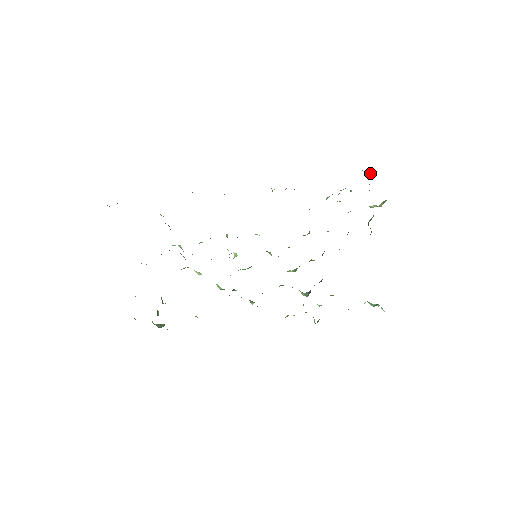
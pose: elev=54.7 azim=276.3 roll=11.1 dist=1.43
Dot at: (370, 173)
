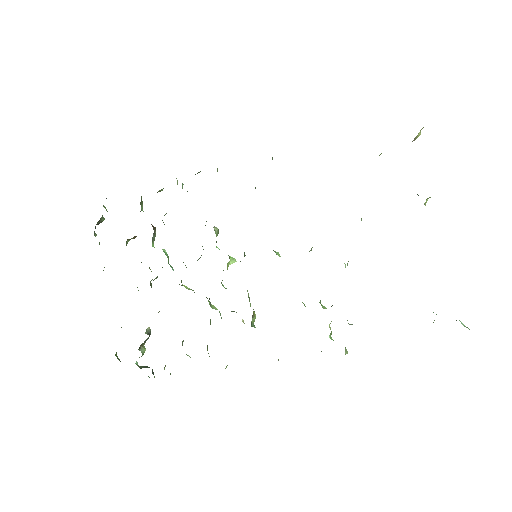
Dot at: occluded
